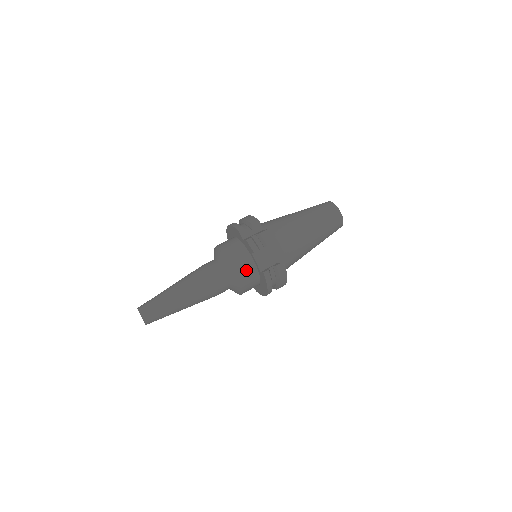
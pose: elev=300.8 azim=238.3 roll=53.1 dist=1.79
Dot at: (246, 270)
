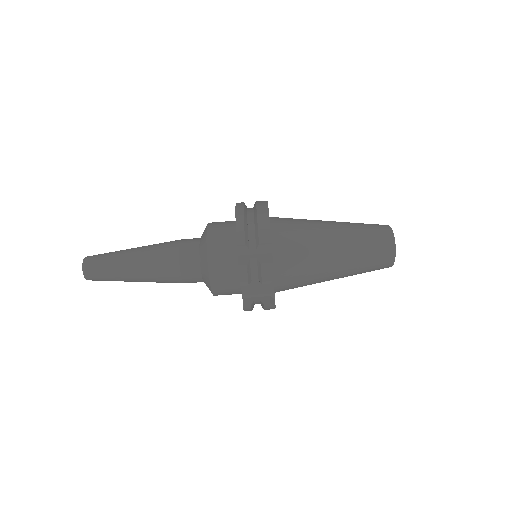
Dot at: (226, 287)
